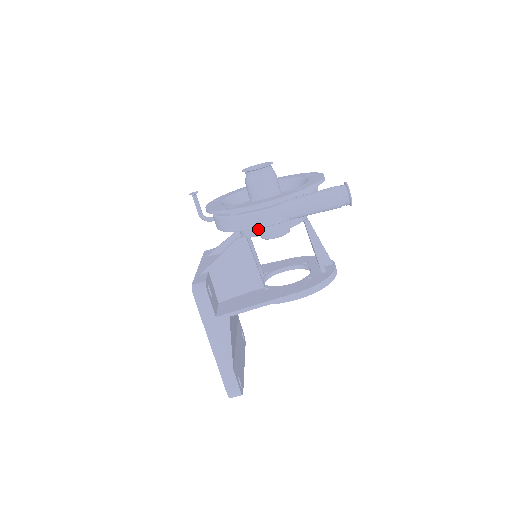
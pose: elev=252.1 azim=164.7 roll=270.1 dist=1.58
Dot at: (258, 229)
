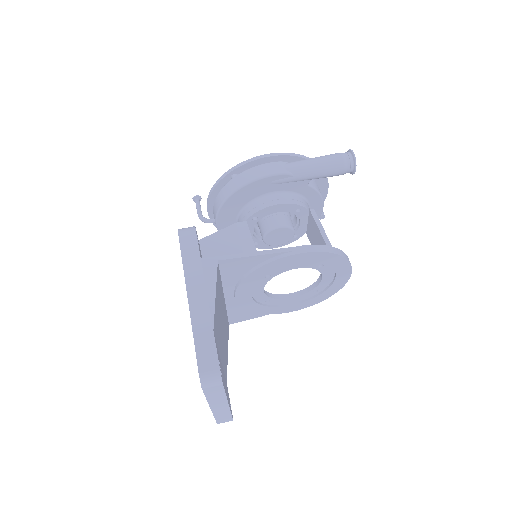
Dot at: (260, 203)
